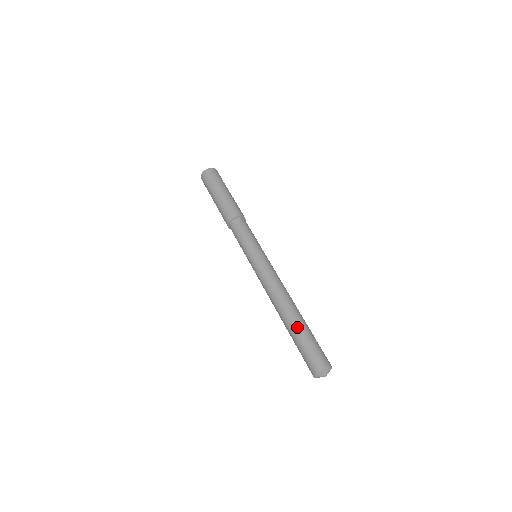
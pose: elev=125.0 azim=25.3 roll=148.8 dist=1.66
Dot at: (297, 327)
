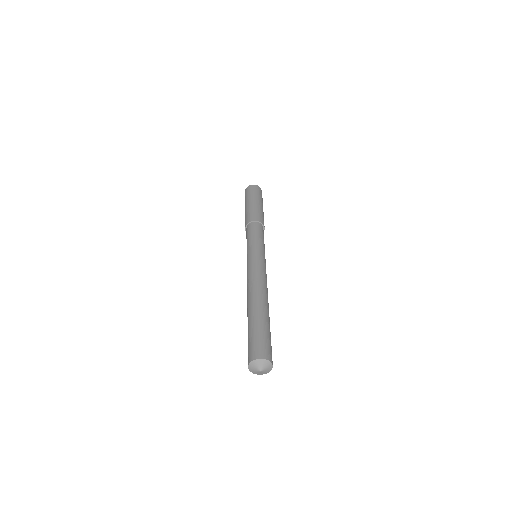
Dot at: (259, 315)
